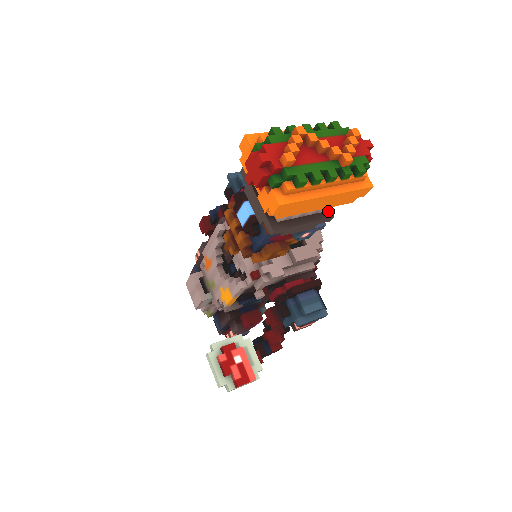
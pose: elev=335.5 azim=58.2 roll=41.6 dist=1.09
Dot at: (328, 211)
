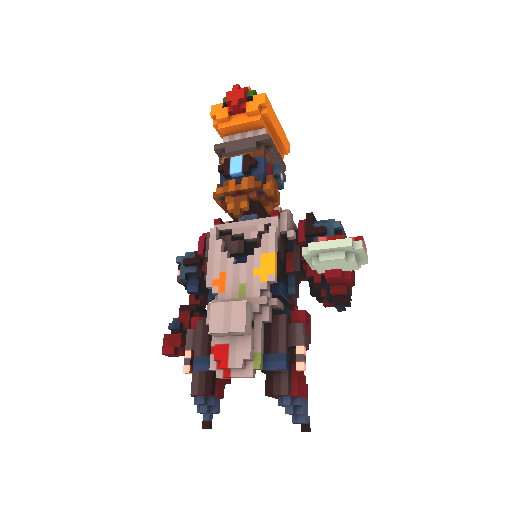
Dot at: occluded
